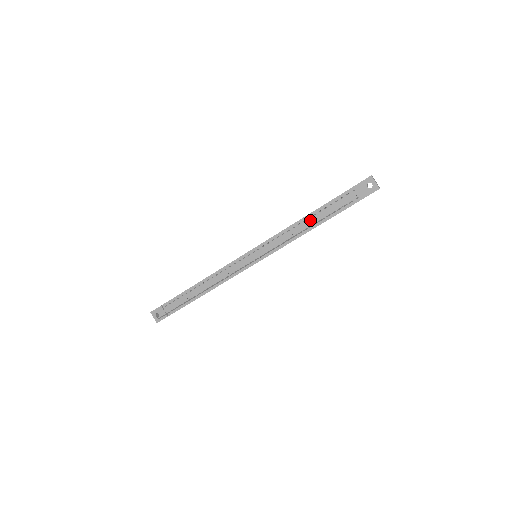
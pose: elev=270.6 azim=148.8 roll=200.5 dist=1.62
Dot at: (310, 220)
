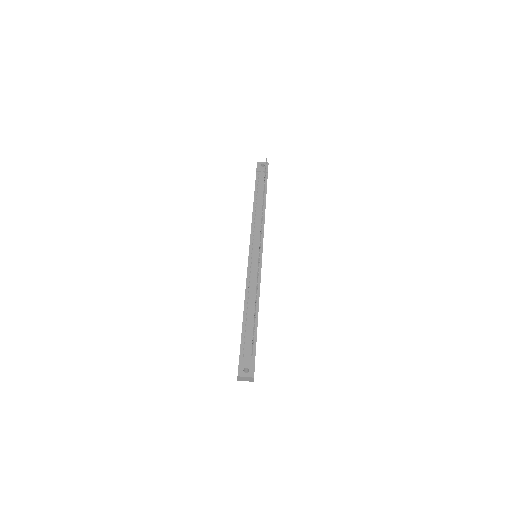
Dot at: (258, 202)
